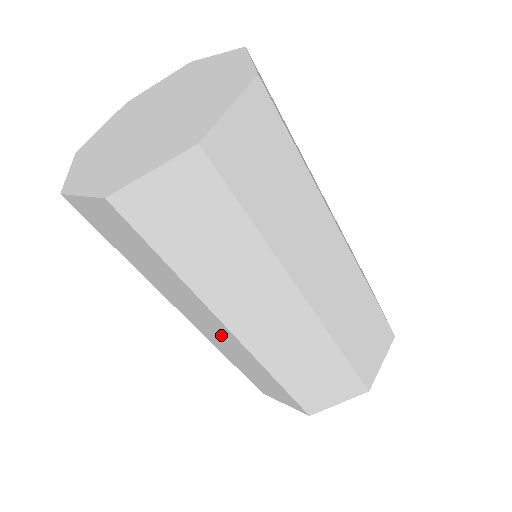
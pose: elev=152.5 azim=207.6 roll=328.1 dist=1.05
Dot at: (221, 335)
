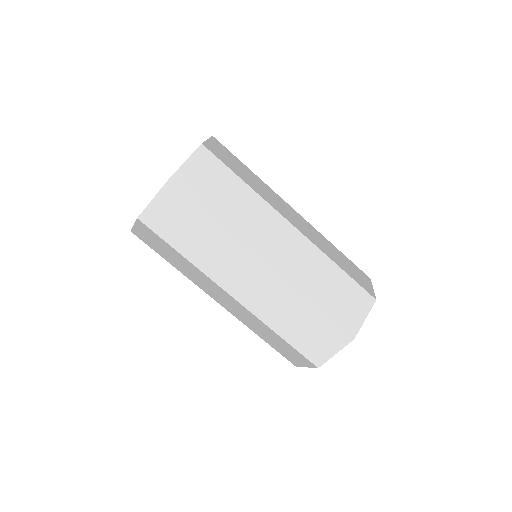
Dot at: occluded
